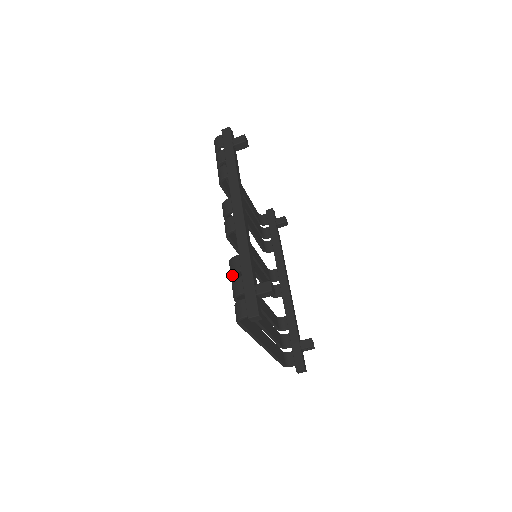
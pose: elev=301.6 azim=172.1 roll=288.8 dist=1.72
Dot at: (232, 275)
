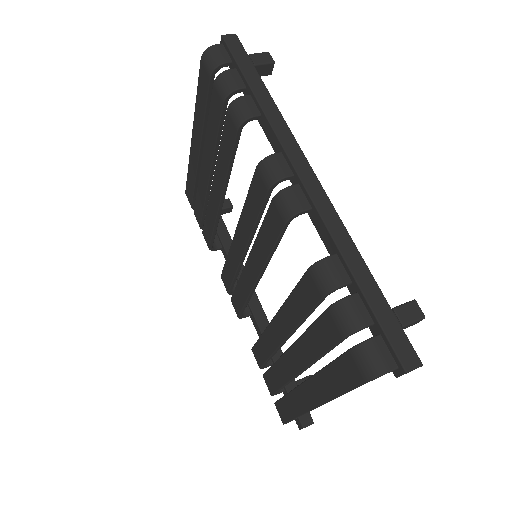
Dot at: (331, 291)
